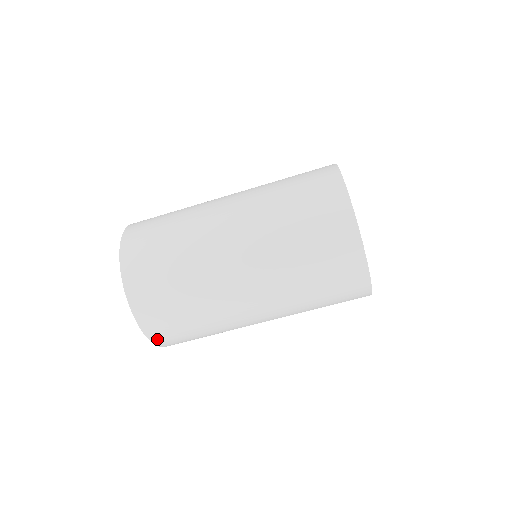
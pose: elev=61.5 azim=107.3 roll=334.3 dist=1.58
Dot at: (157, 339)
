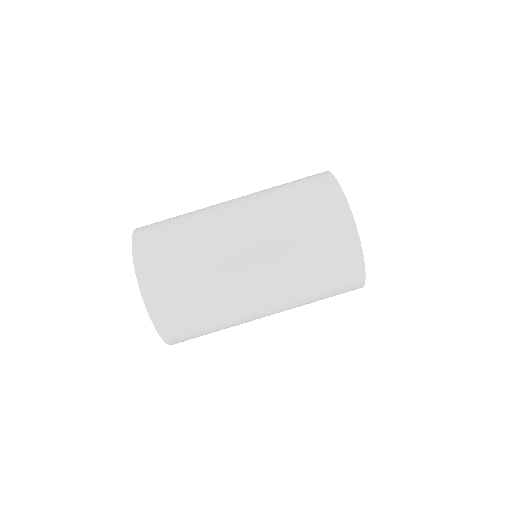
Dot at: (142, 267)
